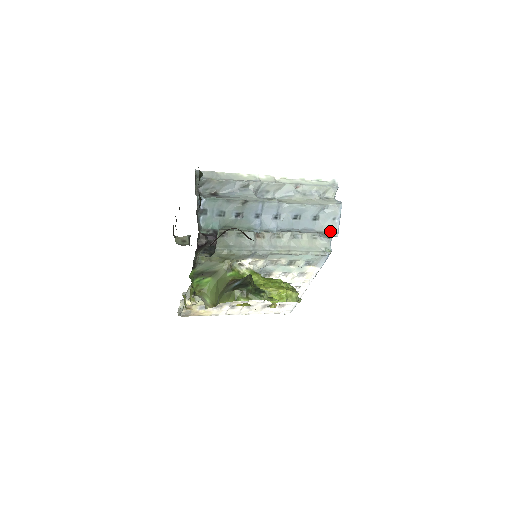
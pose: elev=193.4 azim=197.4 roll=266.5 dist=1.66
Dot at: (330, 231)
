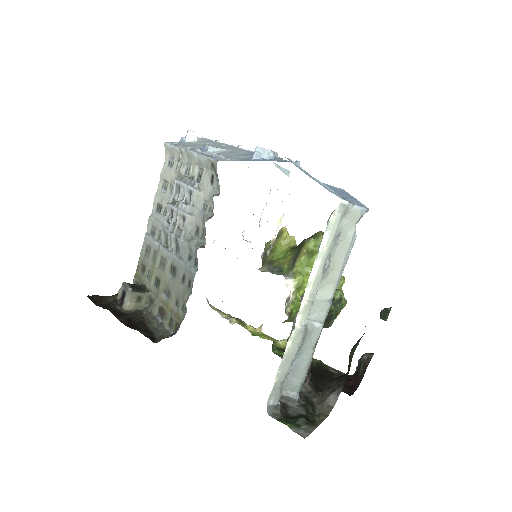
Dot at: occluded
